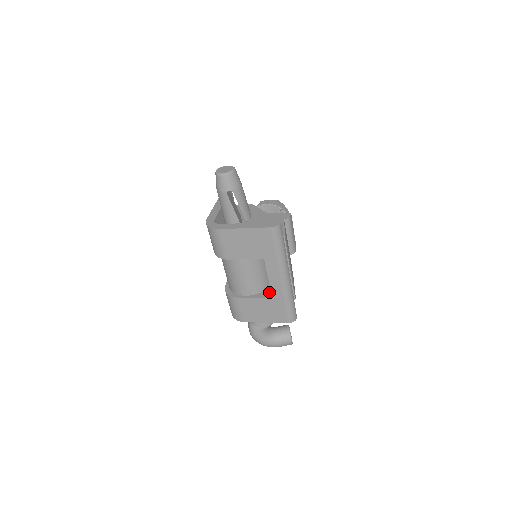
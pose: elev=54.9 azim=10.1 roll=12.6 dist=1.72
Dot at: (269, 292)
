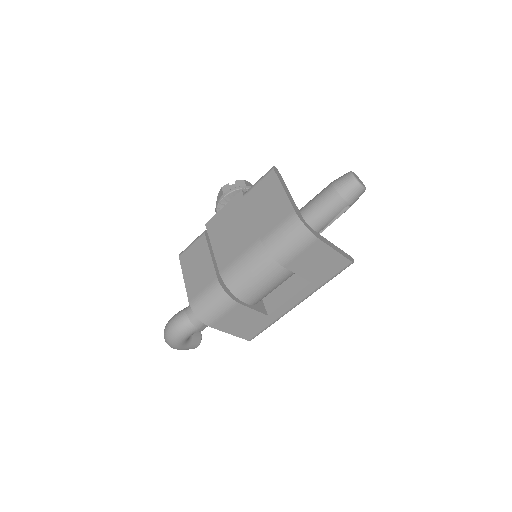
Dot at: (262, 306)
